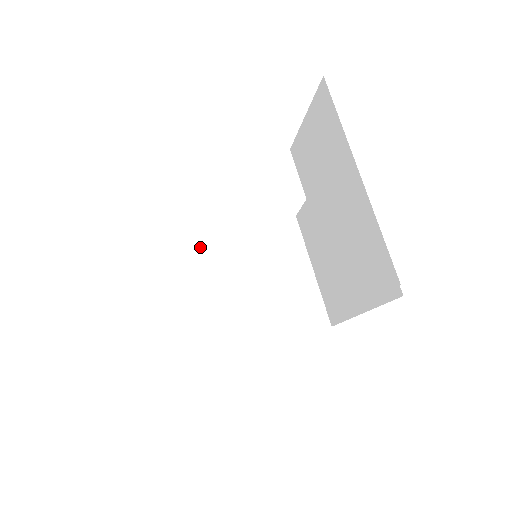
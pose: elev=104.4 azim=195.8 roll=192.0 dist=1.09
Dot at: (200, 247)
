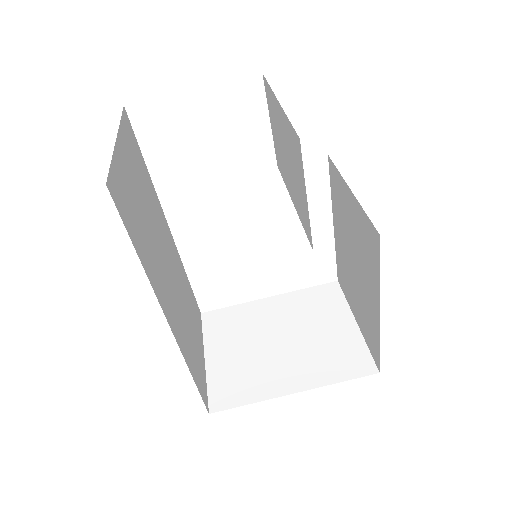
Dot at: (242, 311)
